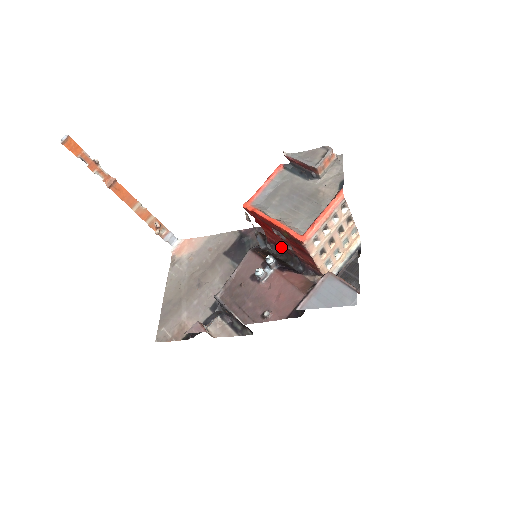
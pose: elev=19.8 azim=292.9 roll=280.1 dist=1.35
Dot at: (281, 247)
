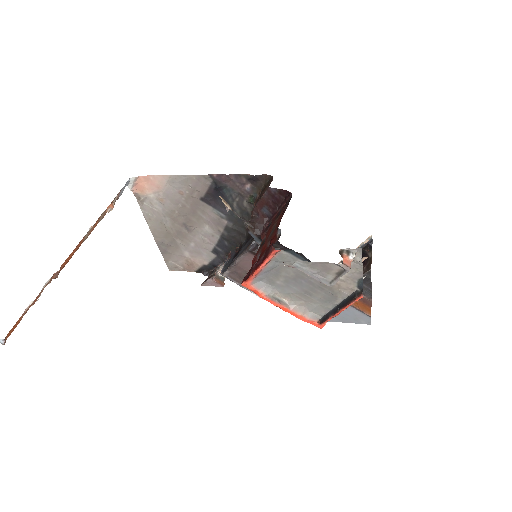
Dot at: occluded
